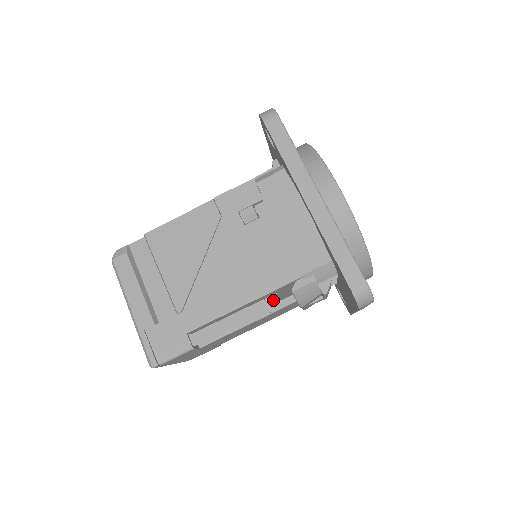
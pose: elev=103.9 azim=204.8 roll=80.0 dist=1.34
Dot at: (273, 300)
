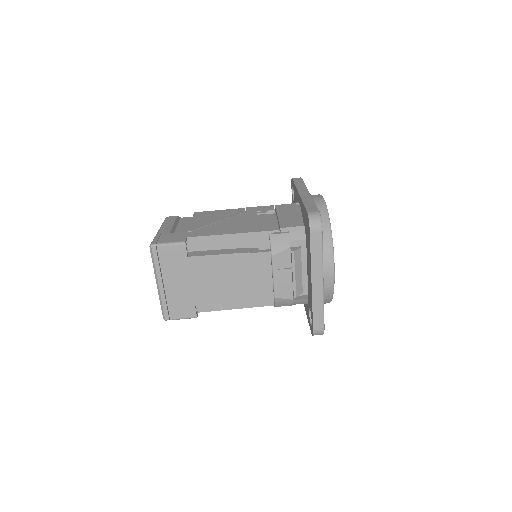
Dot at: (254, 249)
